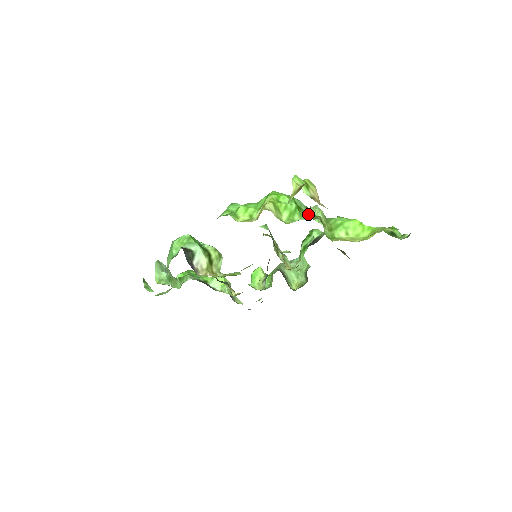
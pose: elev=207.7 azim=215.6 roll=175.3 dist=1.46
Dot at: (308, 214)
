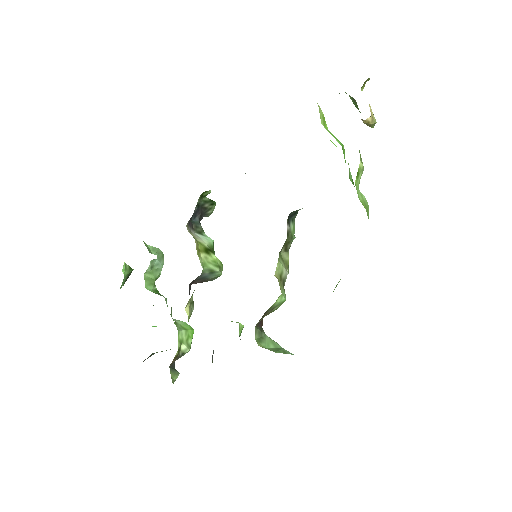
Dot at: (350, 179)
